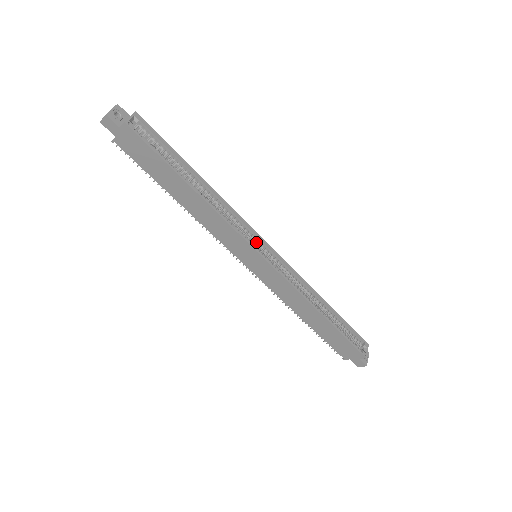
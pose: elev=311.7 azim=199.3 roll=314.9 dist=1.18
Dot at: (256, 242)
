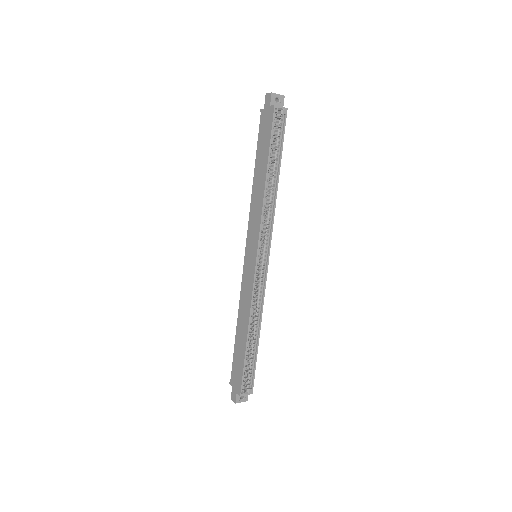
Dot at: (265, 248)
